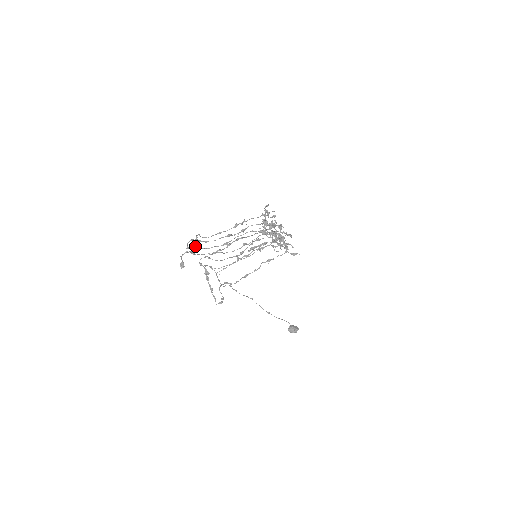
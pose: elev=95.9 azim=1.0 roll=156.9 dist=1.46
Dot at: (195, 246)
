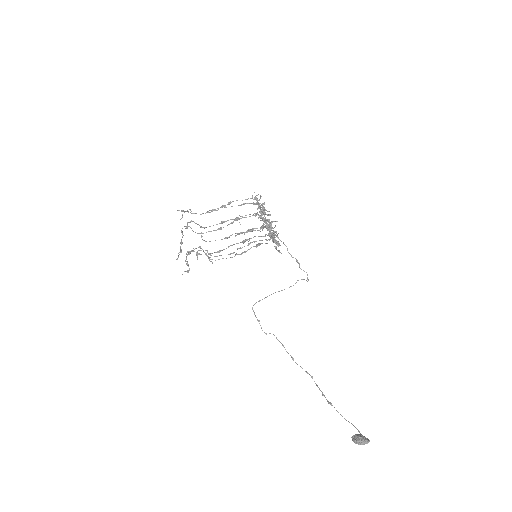
Dot at: (182, 216)
